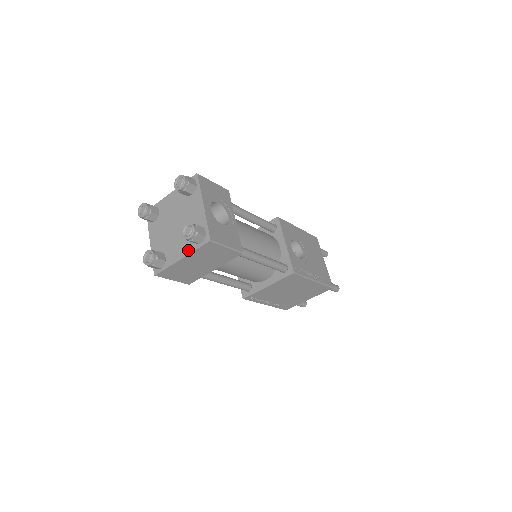
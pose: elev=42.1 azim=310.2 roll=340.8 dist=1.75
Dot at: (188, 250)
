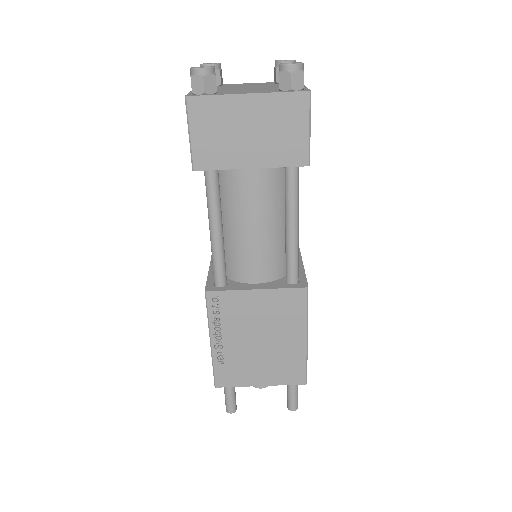
Dot at: (265, 91)
